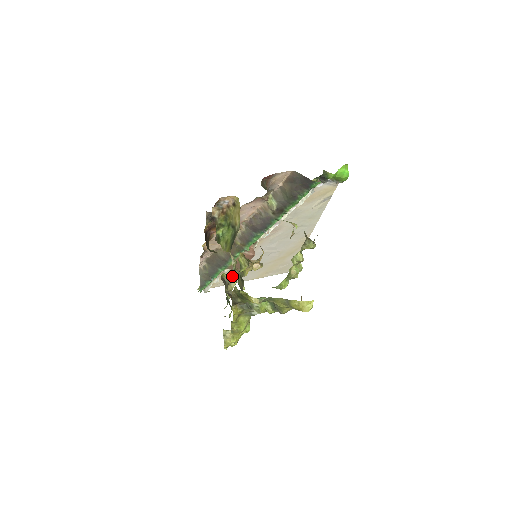
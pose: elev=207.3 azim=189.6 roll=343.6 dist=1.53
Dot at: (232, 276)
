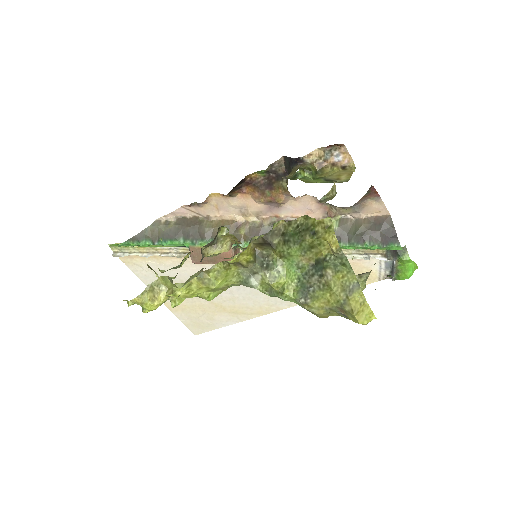
Dot at: (225, 242)
